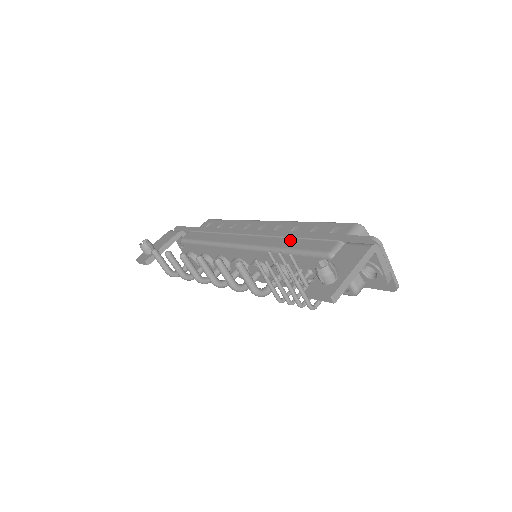
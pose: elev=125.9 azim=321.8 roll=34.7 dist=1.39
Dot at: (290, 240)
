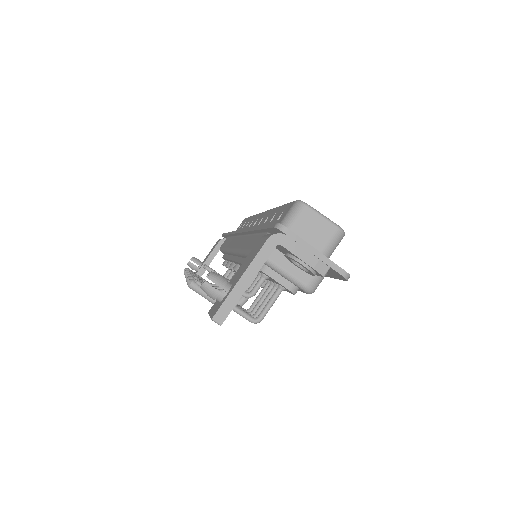
Dot at: (250, 238)
